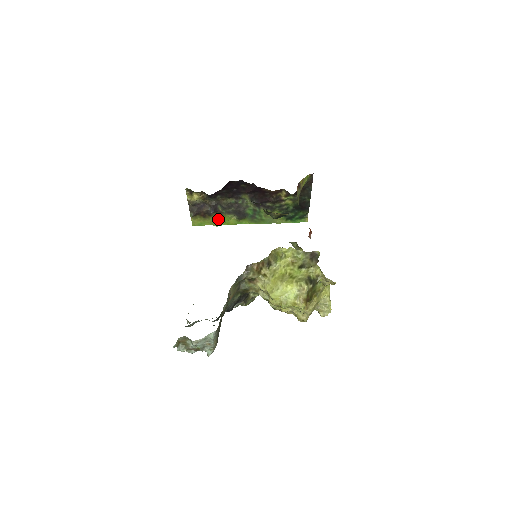
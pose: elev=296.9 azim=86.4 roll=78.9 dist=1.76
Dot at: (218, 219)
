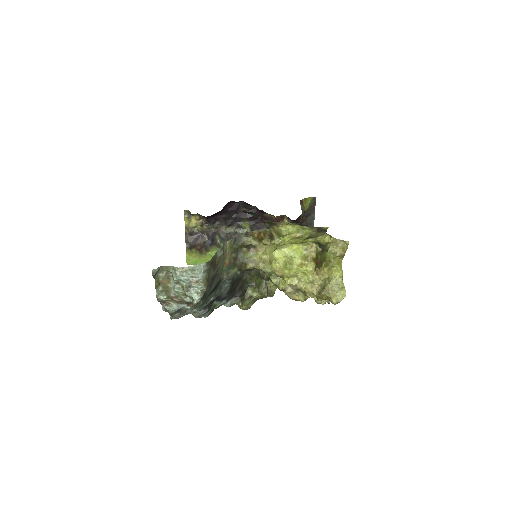
Dot at: occluded
